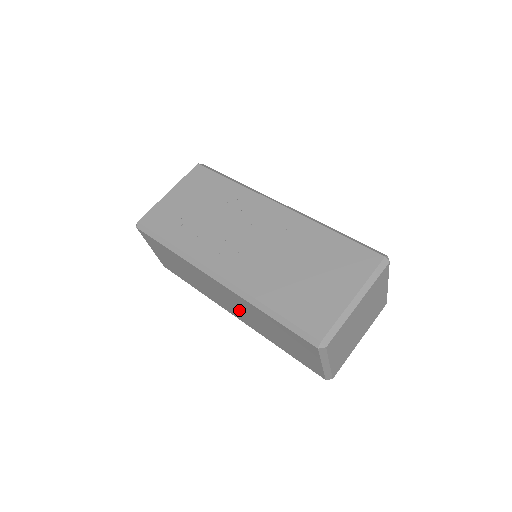
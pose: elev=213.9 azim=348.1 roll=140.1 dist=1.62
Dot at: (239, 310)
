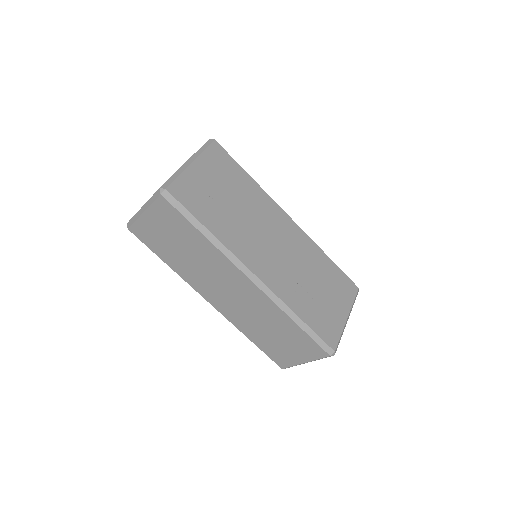
Dot at: (237, 304)
